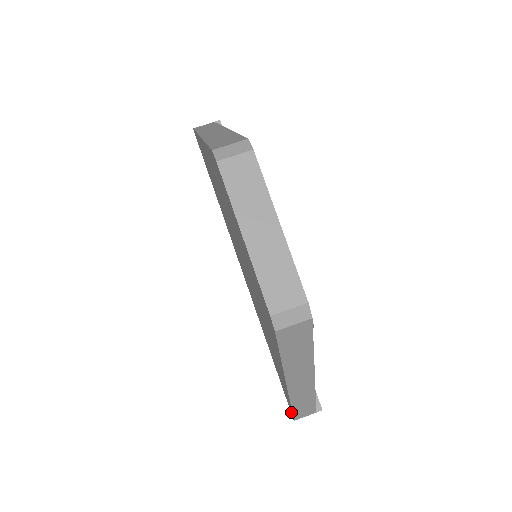
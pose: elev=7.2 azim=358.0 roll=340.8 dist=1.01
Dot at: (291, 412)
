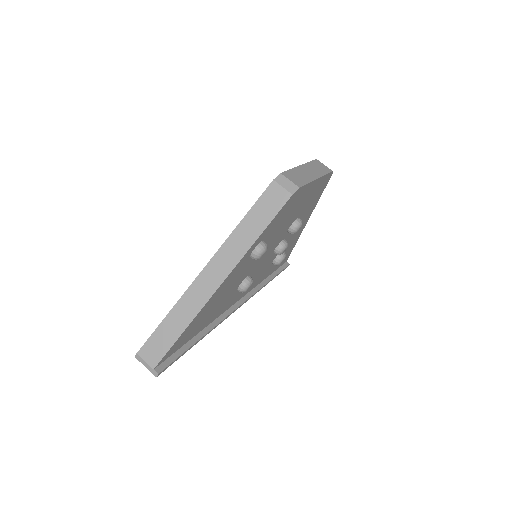
Dot at: (146, 343)
